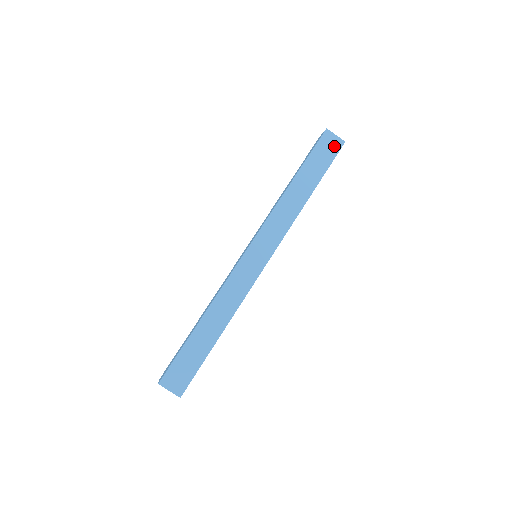
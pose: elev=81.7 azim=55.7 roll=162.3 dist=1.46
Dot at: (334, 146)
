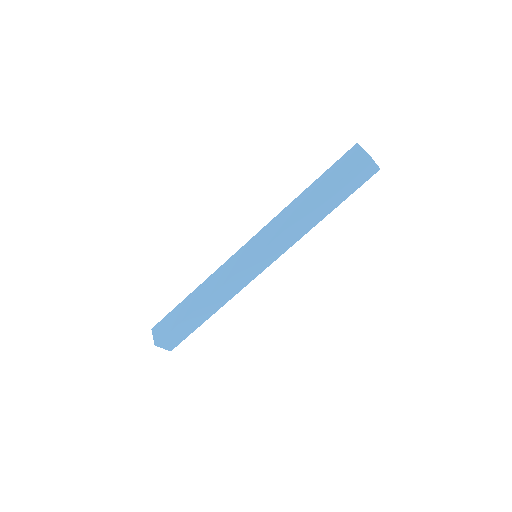
Dot at: (368, 173)
